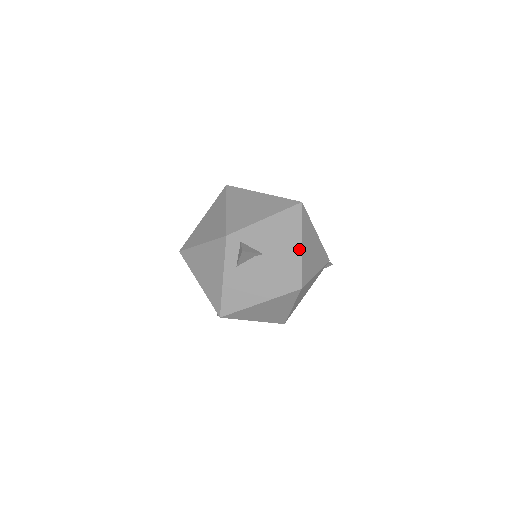
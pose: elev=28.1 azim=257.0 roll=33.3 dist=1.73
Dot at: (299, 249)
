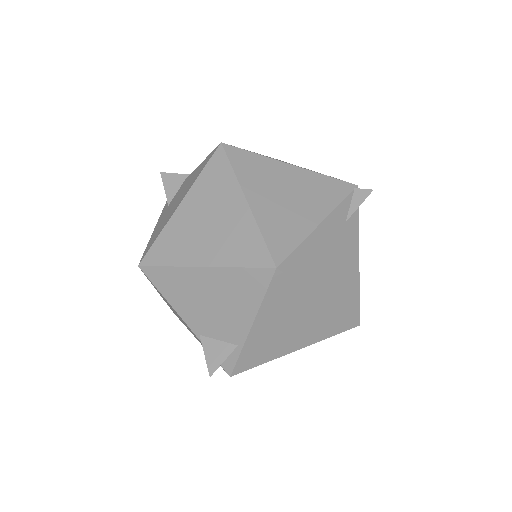
Dot at: occluded
